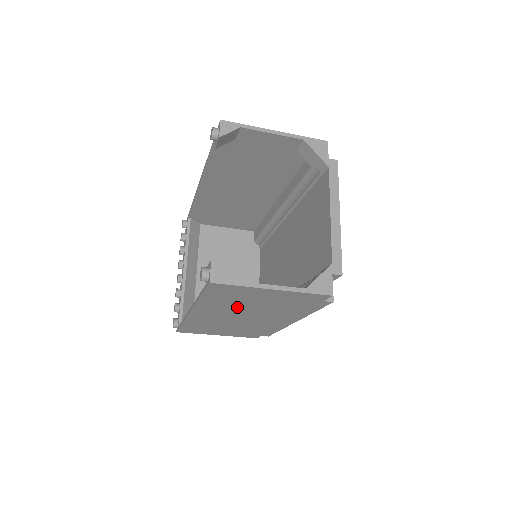
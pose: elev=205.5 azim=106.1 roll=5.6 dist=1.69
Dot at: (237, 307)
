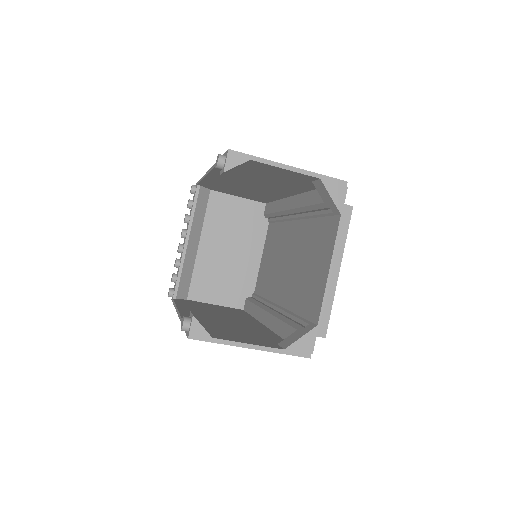
Dot at: occluded
